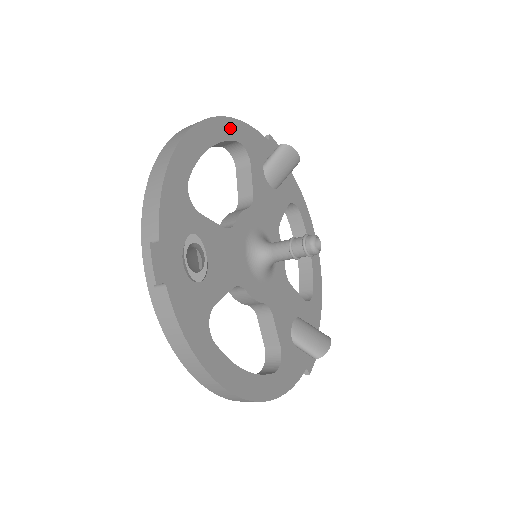
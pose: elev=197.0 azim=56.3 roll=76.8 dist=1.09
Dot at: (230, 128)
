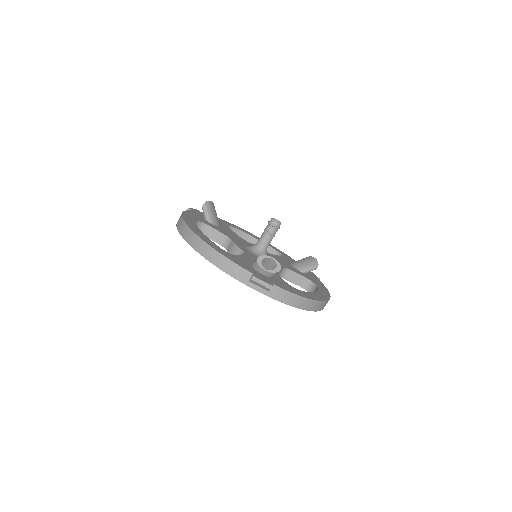
Dot at: (276, 249)
